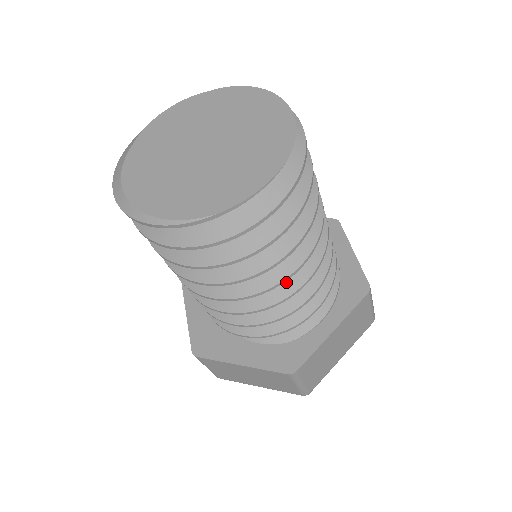
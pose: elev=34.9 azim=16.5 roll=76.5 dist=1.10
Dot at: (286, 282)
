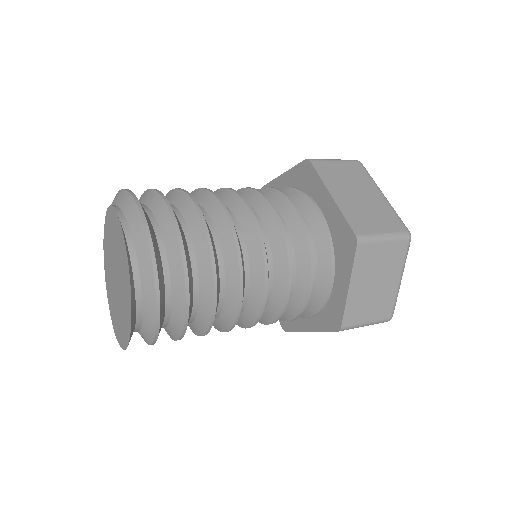
Dot at: occluded
